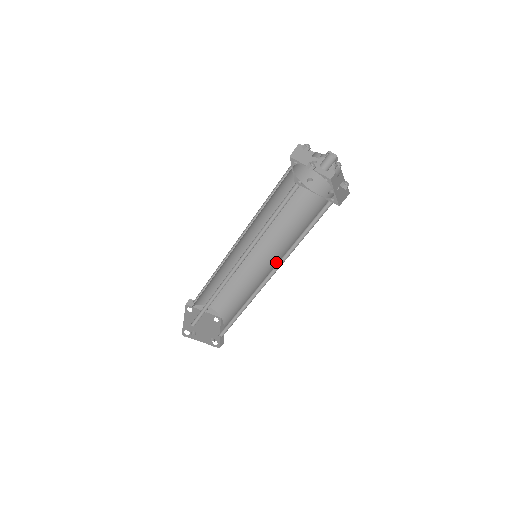
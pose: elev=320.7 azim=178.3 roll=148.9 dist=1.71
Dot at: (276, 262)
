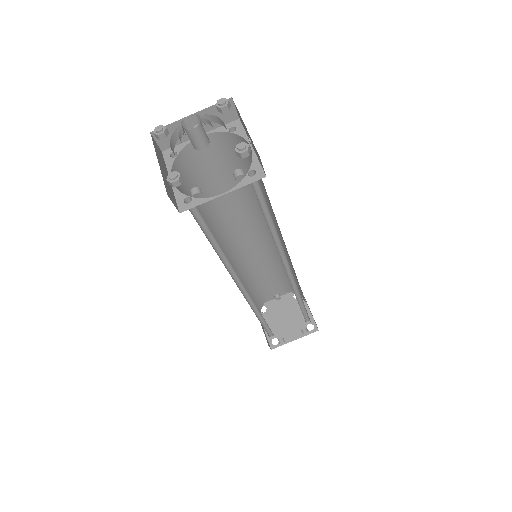
Dot at: occluded
